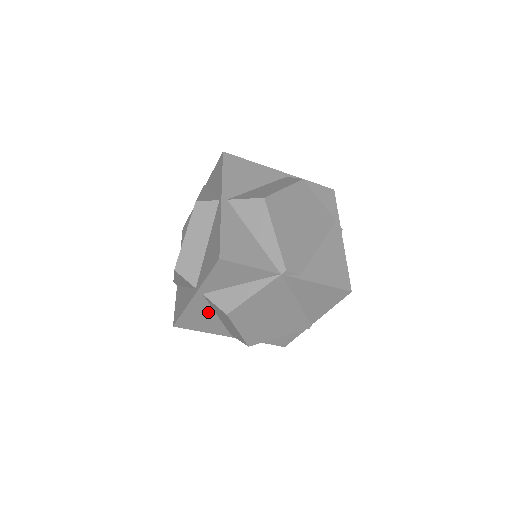
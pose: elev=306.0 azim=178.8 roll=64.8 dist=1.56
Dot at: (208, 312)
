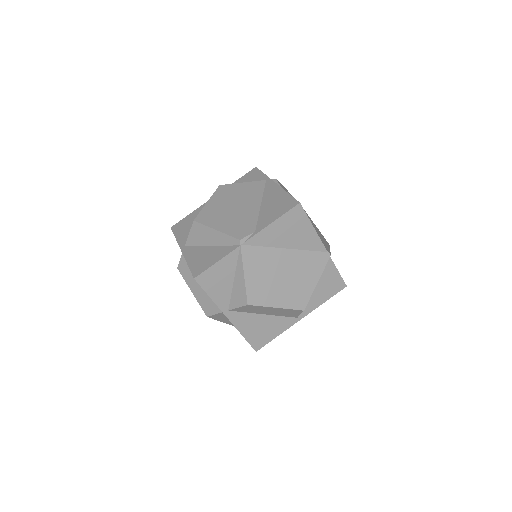
Dot at: (254, 318)
